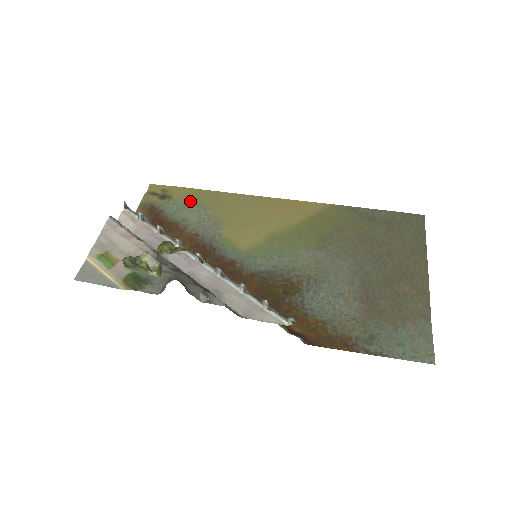
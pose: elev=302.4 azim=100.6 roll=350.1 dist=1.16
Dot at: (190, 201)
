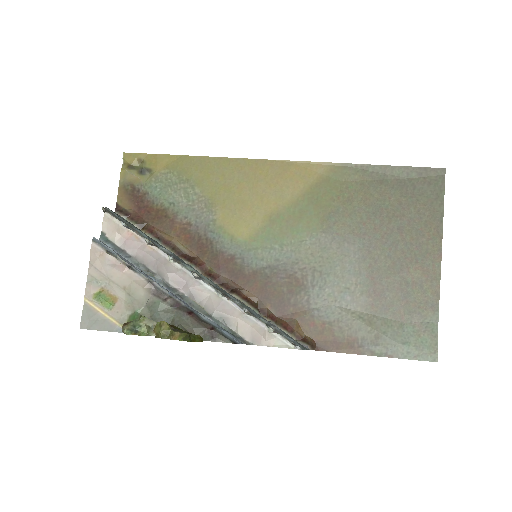
Dot at: (174, 175)
